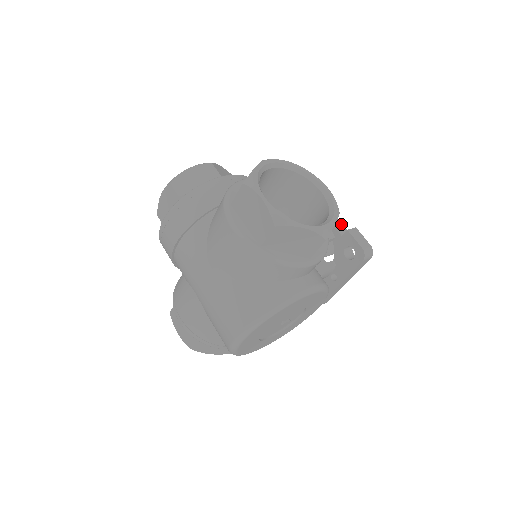
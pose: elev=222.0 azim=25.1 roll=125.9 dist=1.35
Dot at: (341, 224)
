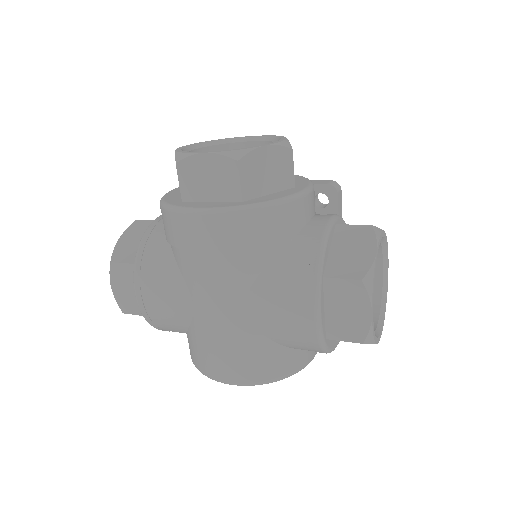
Dot at: occluded
